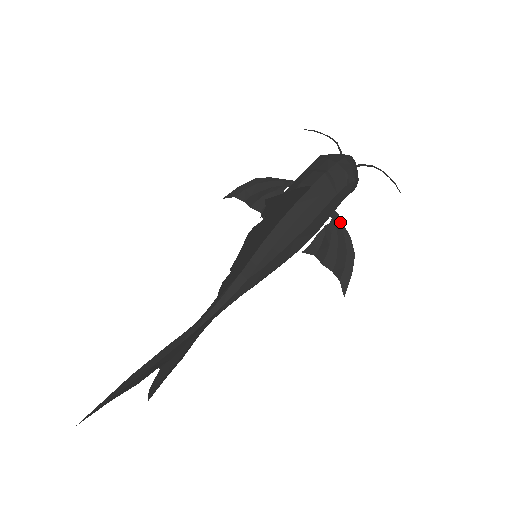
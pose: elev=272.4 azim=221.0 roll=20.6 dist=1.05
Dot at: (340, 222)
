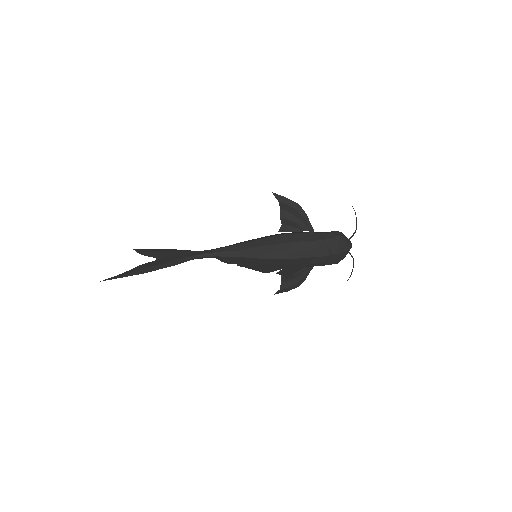
Dot at: (309, 271)
